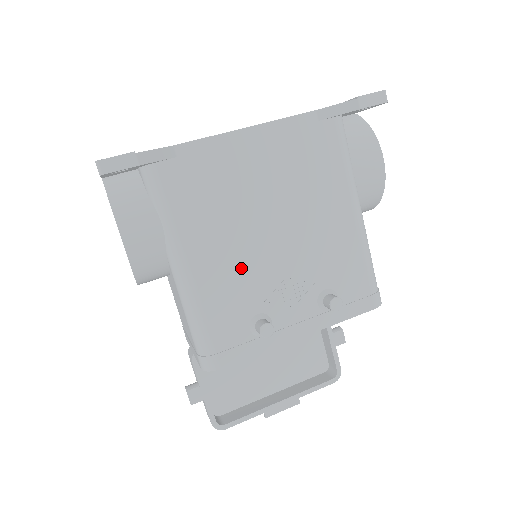
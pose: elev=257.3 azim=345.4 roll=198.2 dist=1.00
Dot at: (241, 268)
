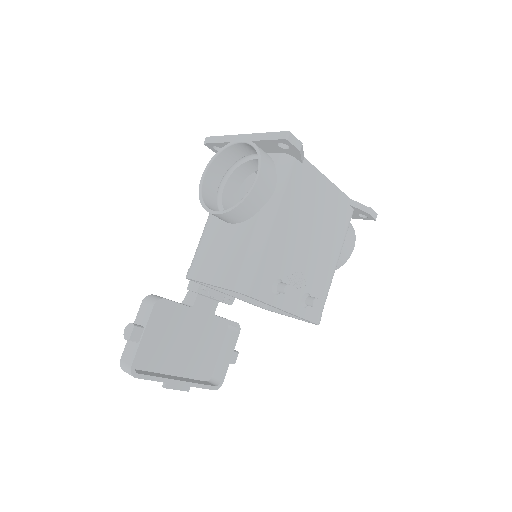
Dot at: (289, 246)
